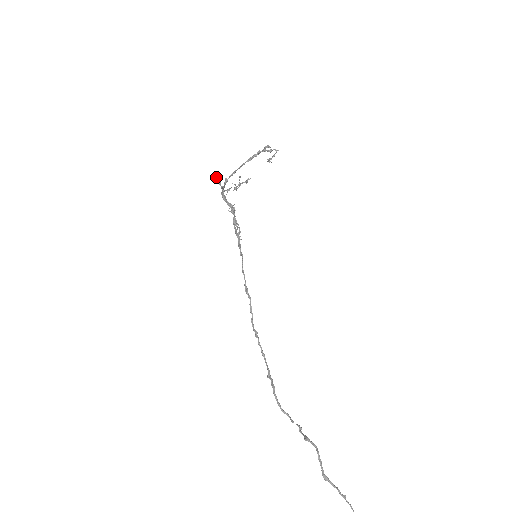
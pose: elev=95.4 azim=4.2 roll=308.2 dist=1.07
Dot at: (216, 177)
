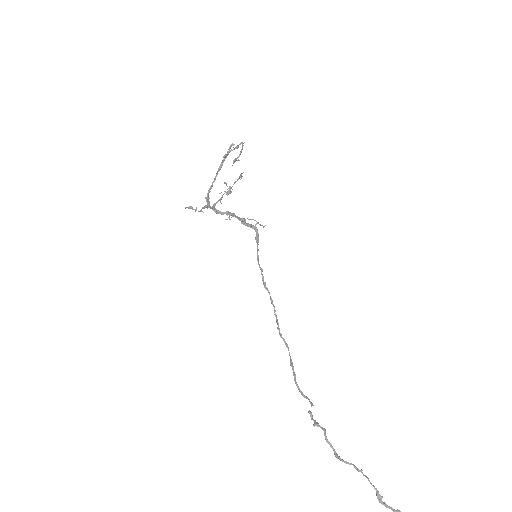
Dot at: (188, 208)
